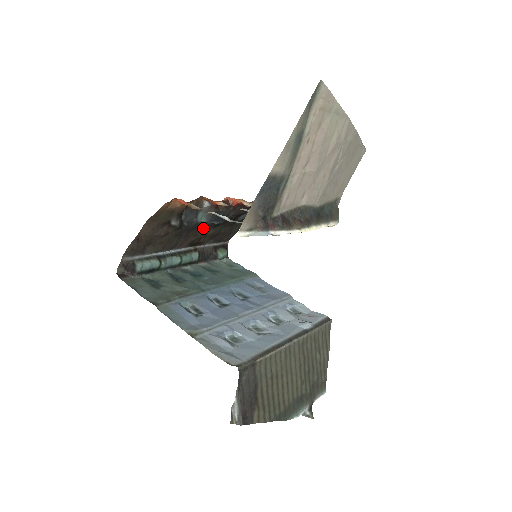
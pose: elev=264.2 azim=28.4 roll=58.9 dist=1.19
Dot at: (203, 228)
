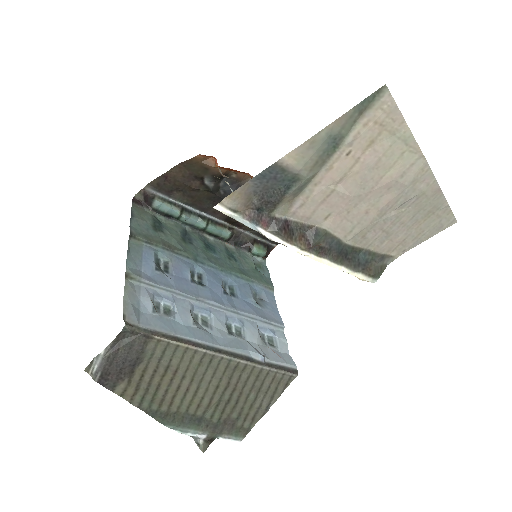
Dot at: occluded
